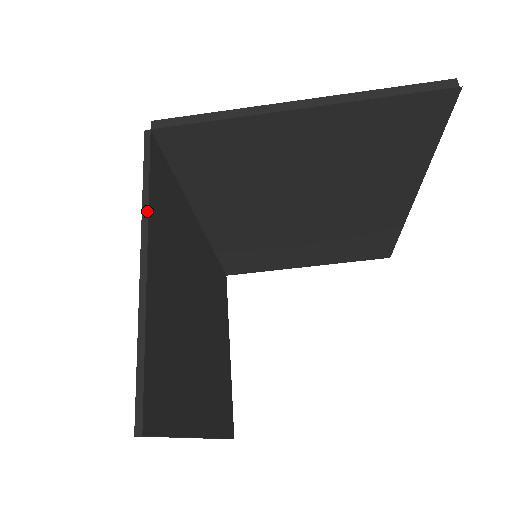
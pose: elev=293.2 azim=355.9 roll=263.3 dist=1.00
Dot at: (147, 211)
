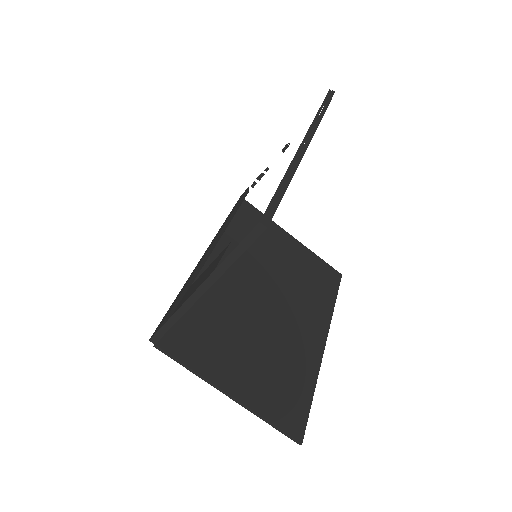
Dot at: (205, 379)
